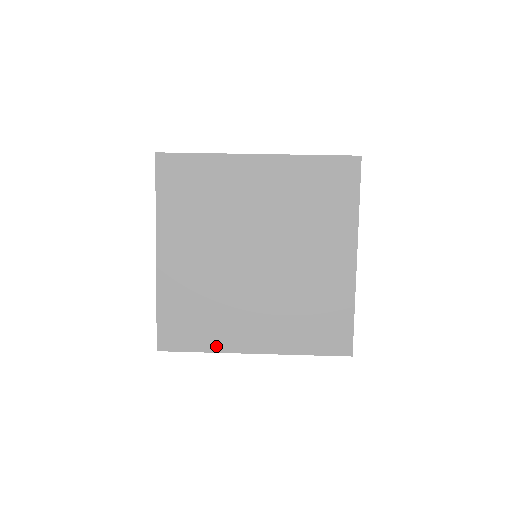
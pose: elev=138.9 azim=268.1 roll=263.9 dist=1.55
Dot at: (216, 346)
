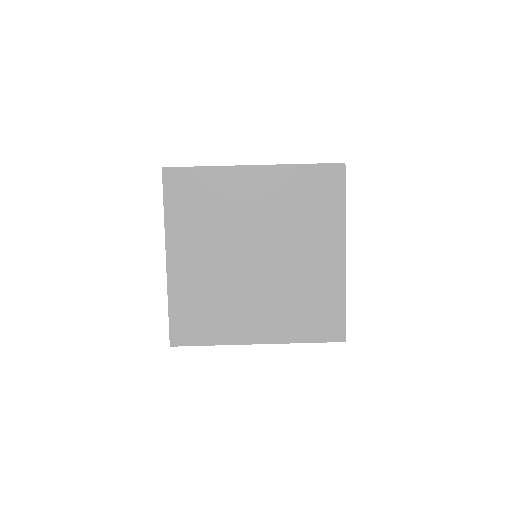
Dot at: (224, 339)
